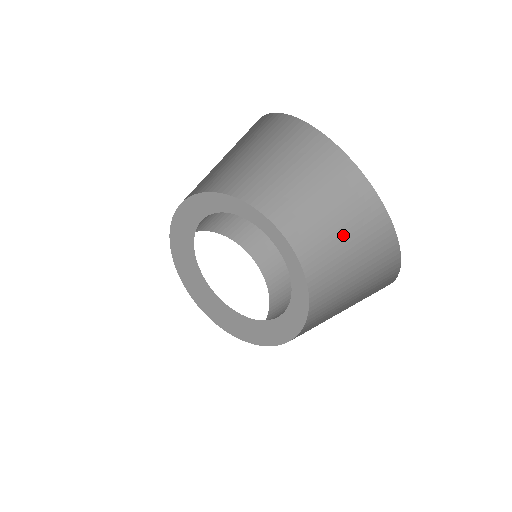
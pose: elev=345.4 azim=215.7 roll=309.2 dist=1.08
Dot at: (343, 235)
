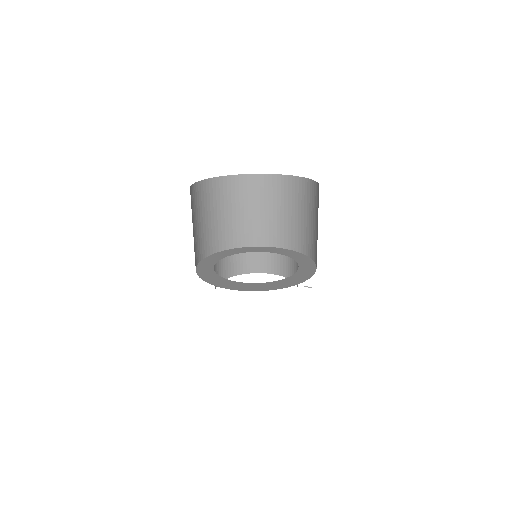
Dot at: occluded
